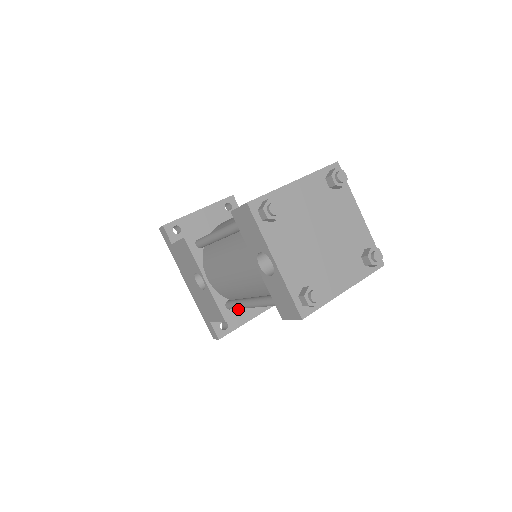
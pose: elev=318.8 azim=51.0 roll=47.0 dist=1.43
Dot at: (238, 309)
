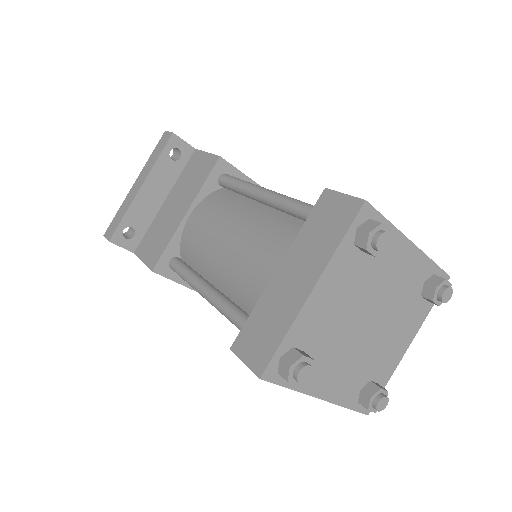
Dot at: occluded
